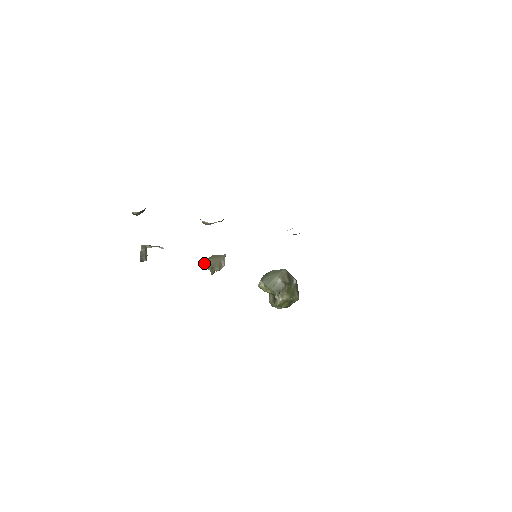
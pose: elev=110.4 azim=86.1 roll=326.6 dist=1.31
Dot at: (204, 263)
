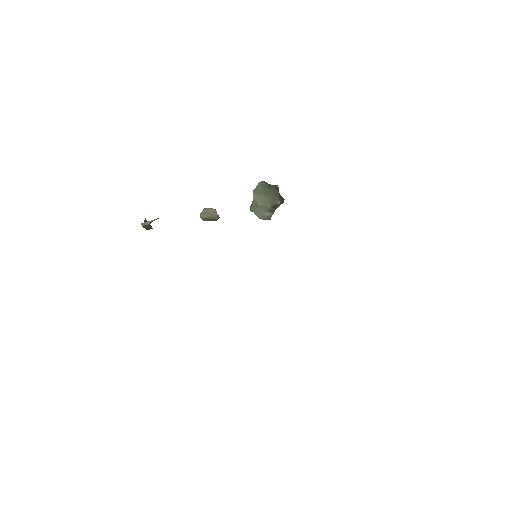
Dot at: occluded
